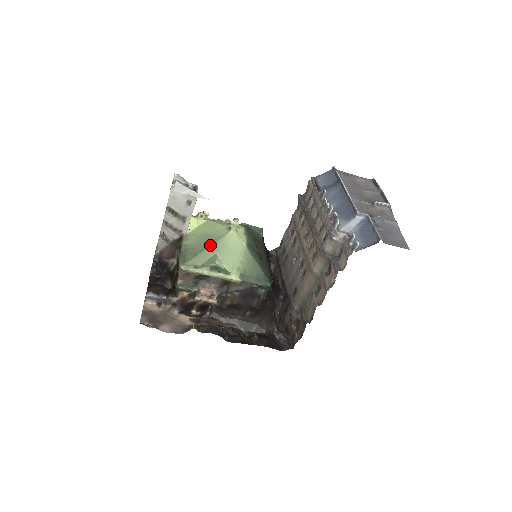
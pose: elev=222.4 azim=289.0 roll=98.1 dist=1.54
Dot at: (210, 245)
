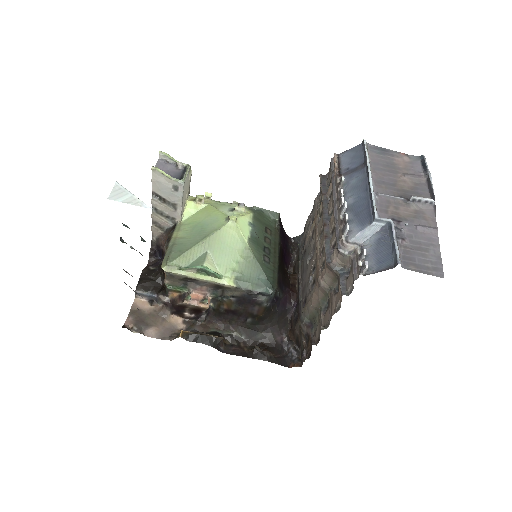
Dot at: (201, 240)
